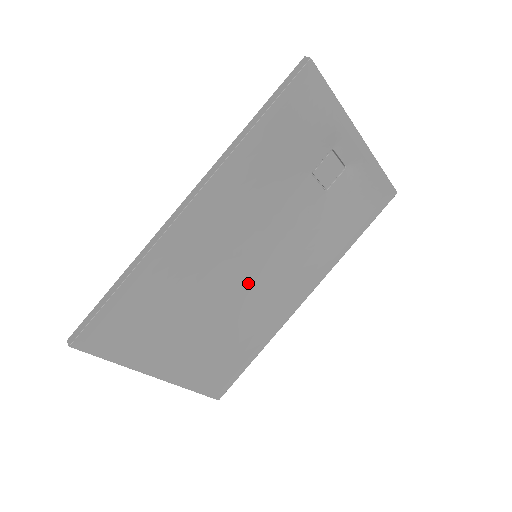
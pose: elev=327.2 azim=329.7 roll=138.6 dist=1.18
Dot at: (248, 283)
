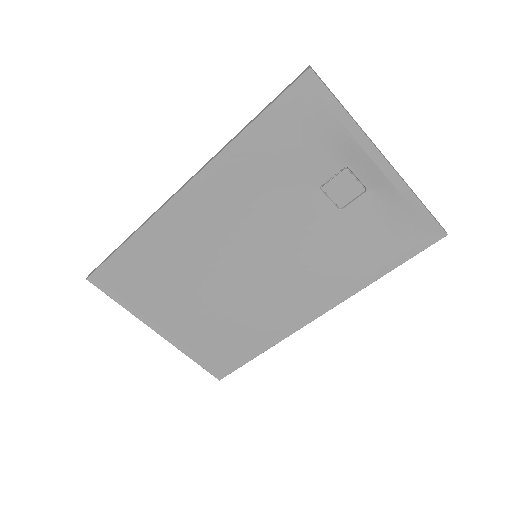
Dot at: (247, 280)
